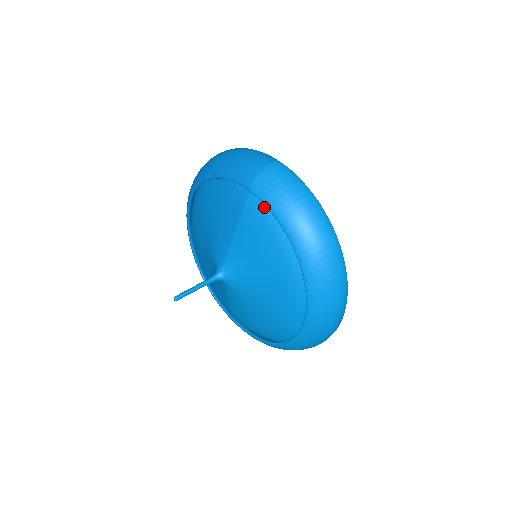
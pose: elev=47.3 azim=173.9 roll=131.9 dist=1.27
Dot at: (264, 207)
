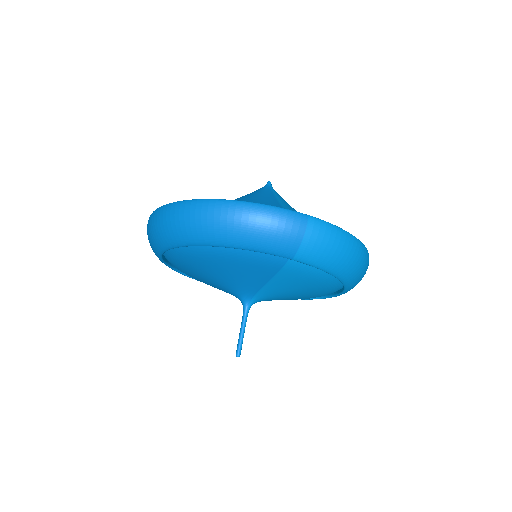
Dot at: (309, 265)
